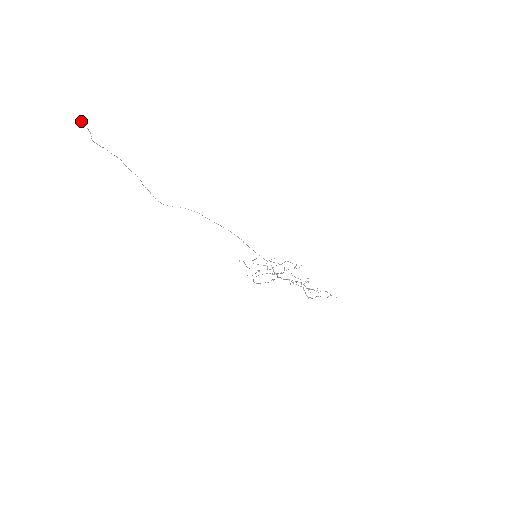
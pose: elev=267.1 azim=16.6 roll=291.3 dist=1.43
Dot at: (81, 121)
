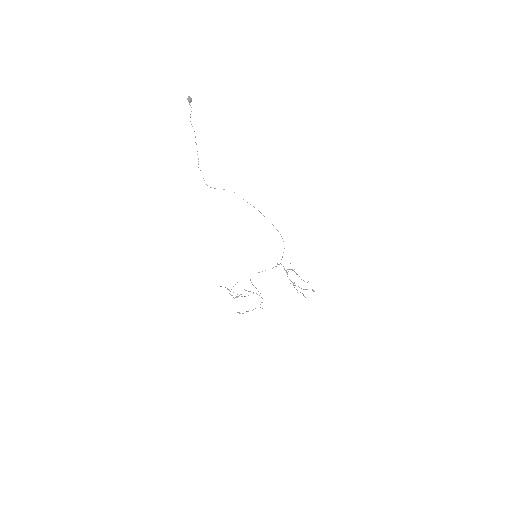
Dot at: (190, 100)
